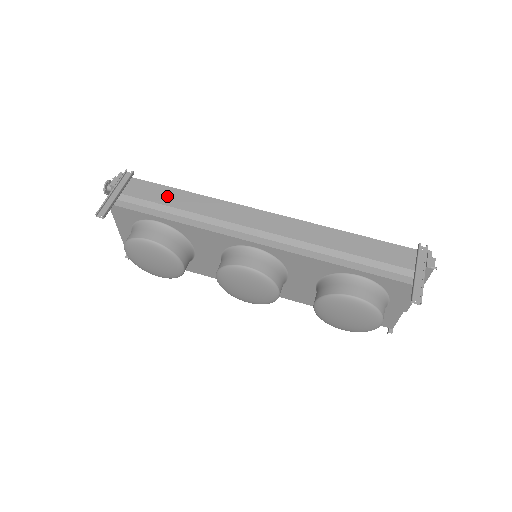
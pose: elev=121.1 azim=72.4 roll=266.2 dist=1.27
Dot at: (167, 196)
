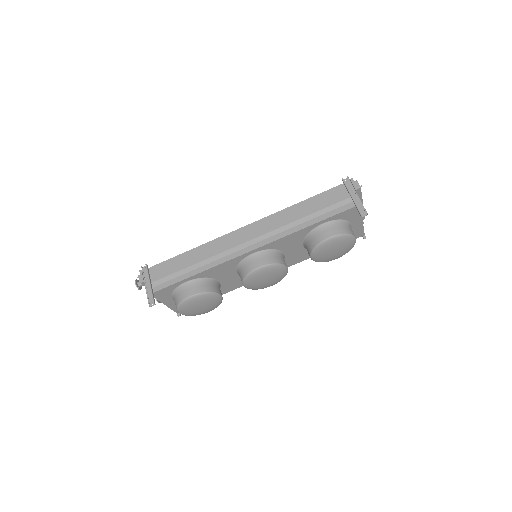
Dot at: (179, 263)
